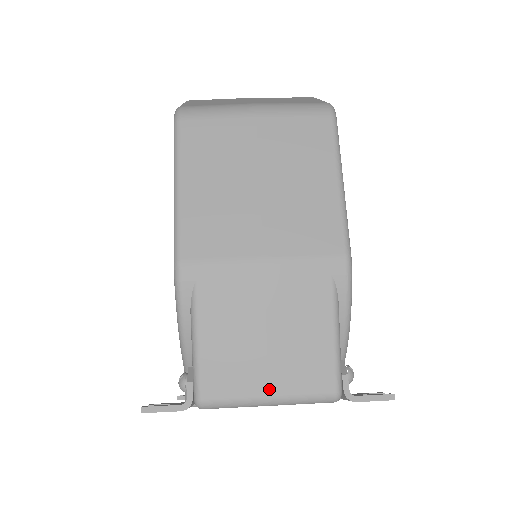
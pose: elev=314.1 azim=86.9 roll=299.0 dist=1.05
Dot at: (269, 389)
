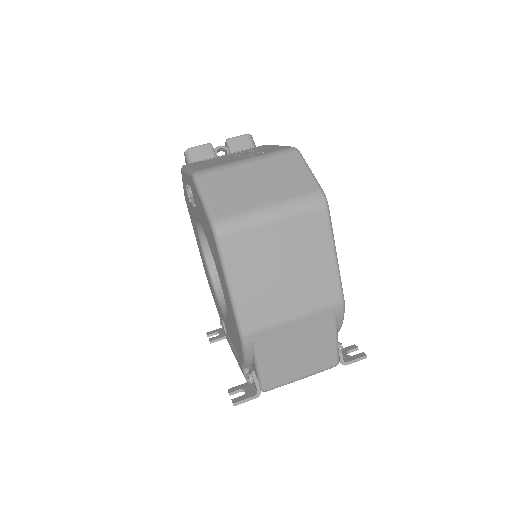
Dot at: (302, 375)
